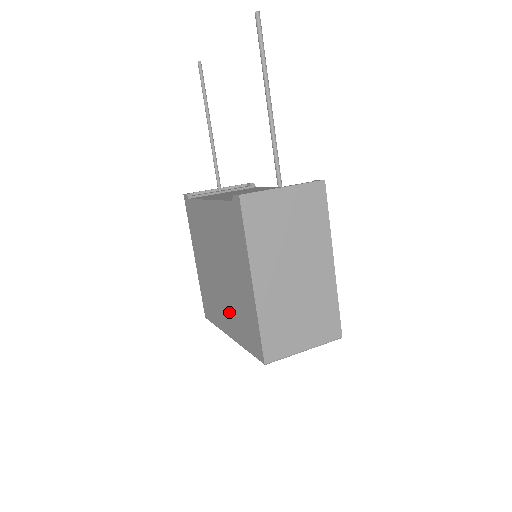
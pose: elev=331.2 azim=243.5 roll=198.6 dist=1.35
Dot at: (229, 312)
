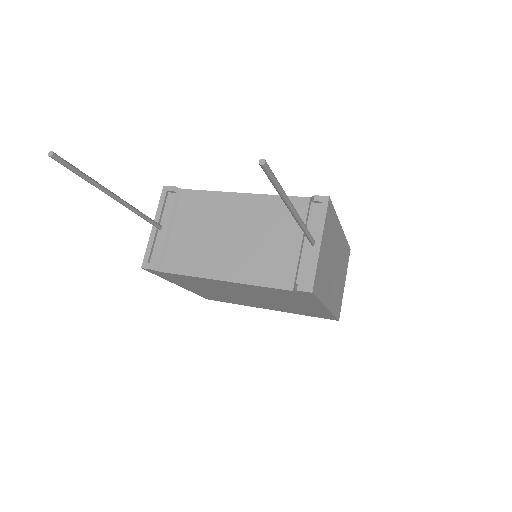
Dot at: occluded
